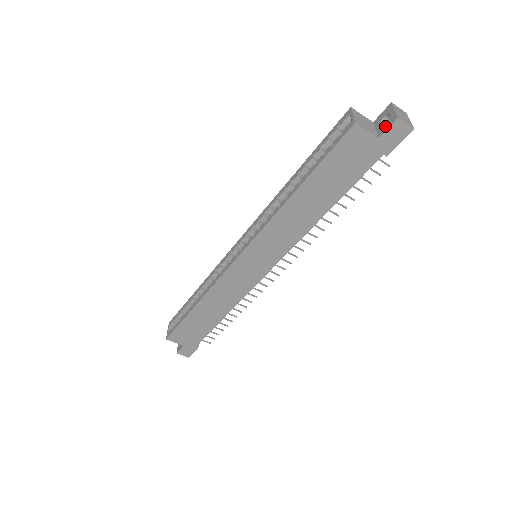
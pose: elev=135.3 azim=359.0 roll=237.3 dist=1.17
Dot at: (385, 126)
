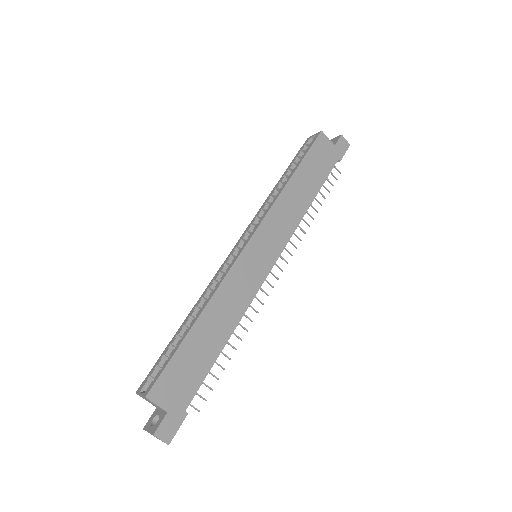
Dot at: (334, 142)
